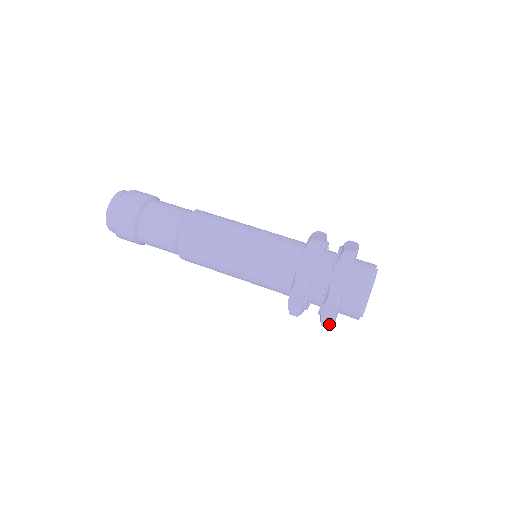
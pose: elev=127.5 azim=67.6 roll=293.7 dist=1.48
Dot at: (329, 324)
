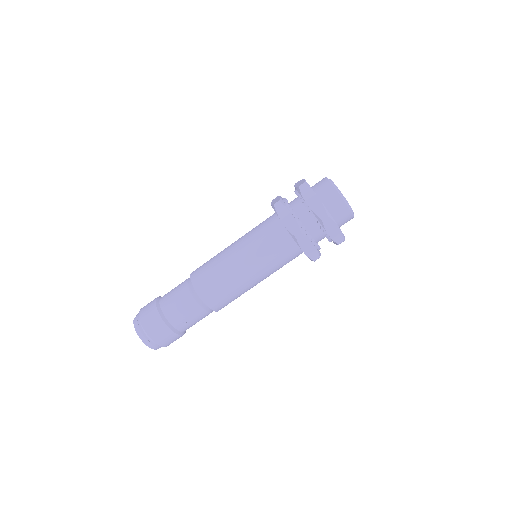
Dot at: occluded
